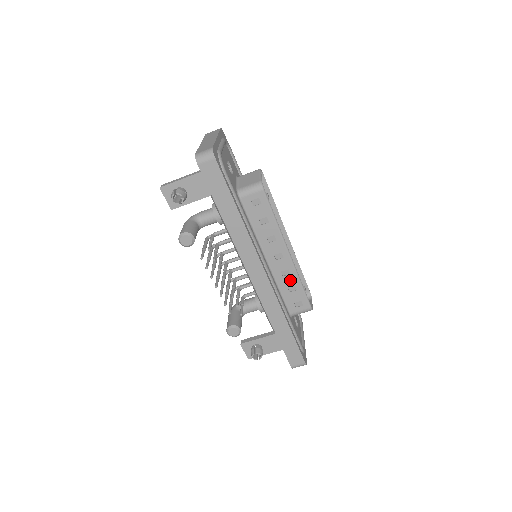
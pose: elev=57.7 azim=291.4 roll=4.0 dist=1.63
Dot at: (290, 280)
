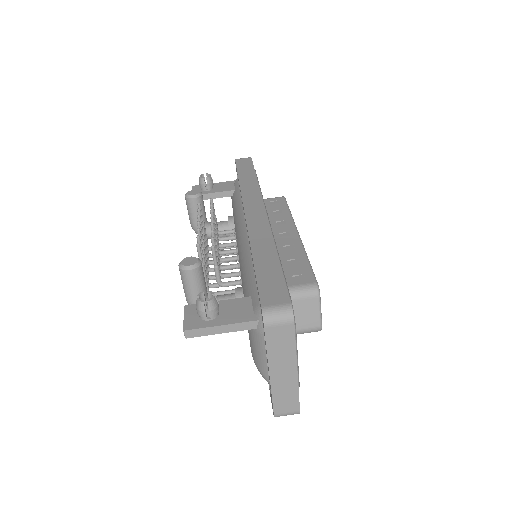
Dot at: (293, 254)
